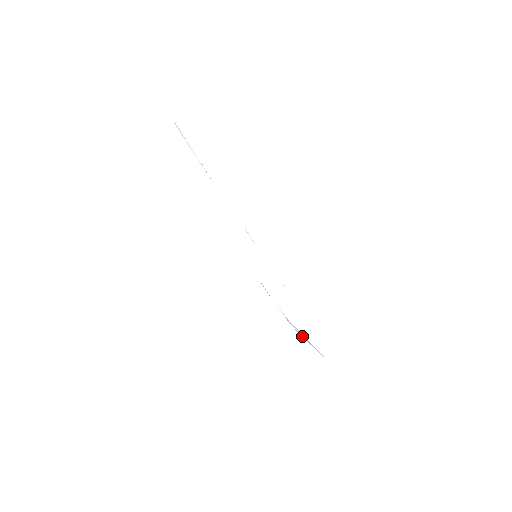
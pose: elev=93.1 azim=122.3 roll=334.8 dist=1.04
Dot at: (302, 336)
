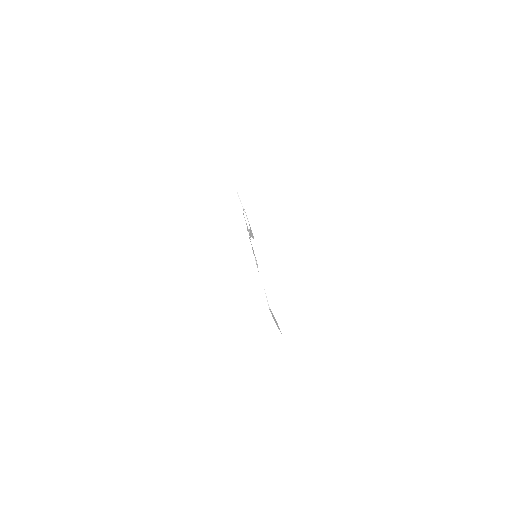
Dot at: occluded
